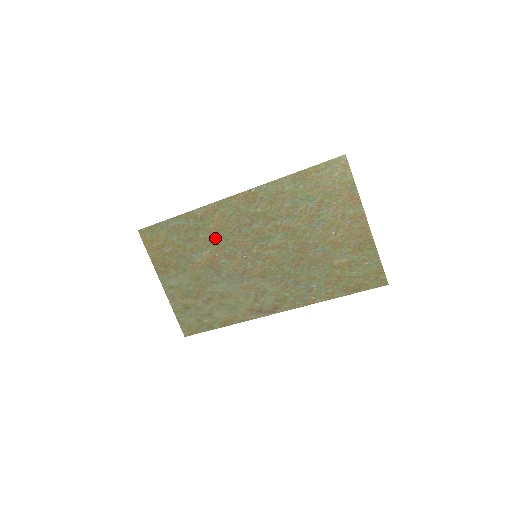
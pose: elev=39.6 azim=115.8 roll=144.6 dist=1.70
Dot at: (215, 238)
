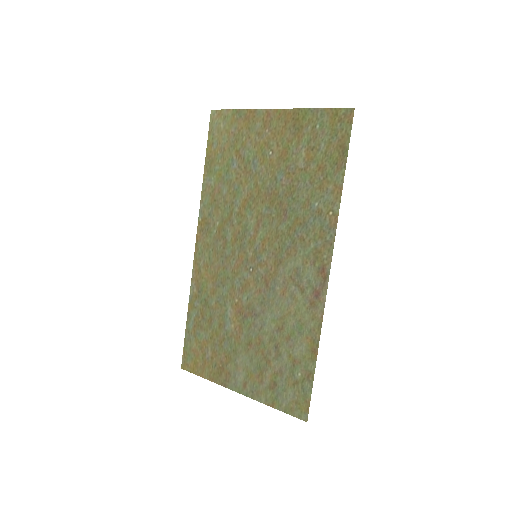
Dot at: (221, 290)
